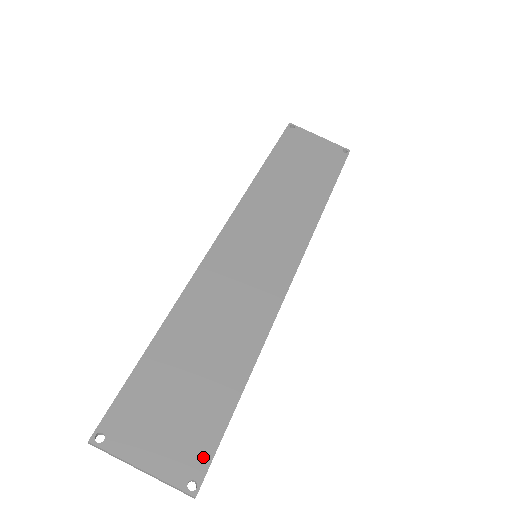
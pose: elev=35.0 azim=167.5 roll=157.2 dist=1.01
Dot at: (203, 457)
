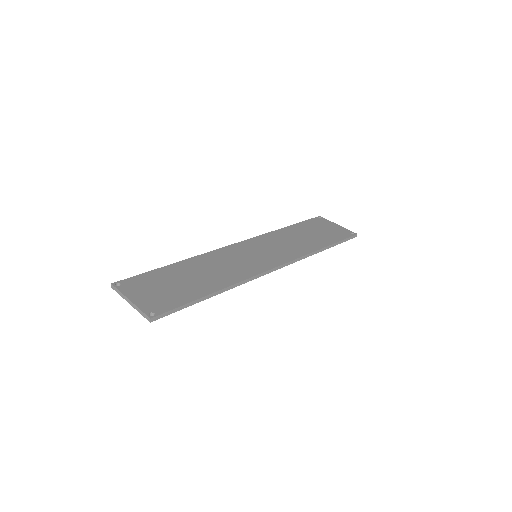
Dot at: (166, 308)
